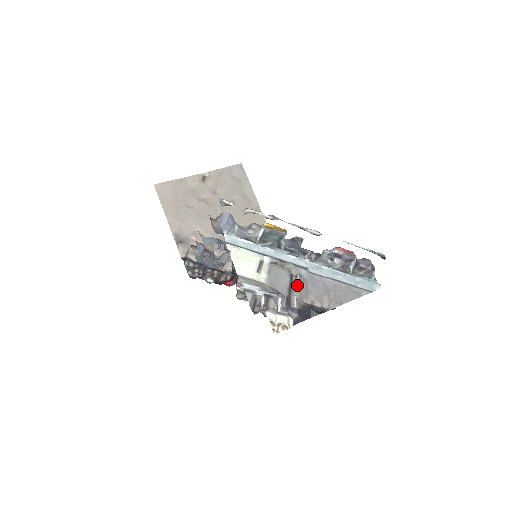
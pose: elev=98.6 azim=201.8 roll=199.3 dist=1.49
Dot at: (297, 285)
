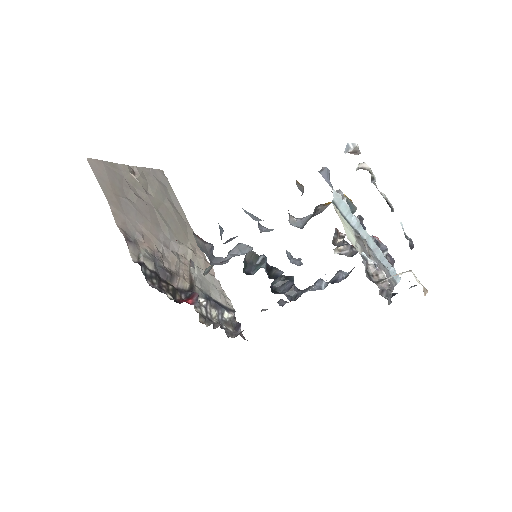
Dot at: occluded
